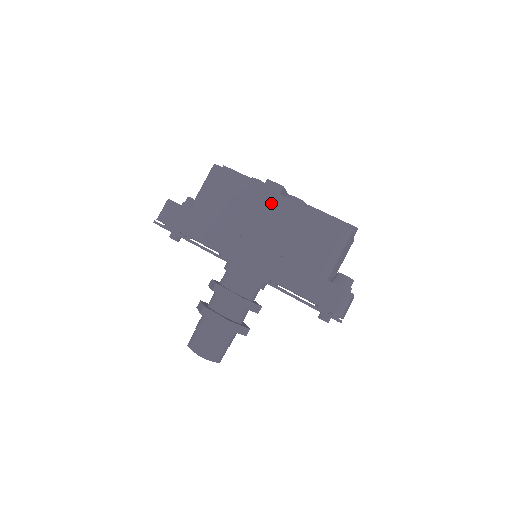
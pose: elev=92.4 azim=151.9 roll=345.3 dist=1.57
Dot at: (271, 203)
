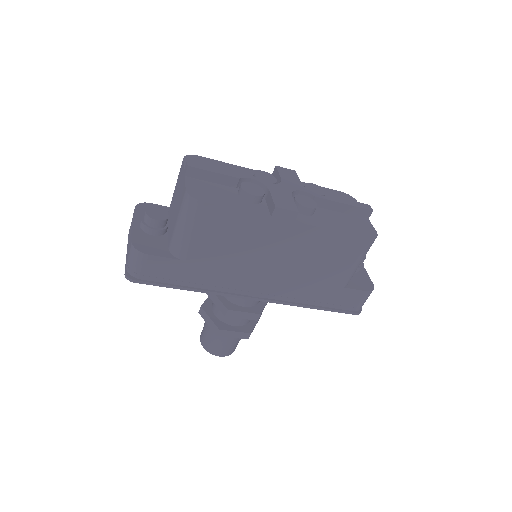
Dot at: (285, 233)
